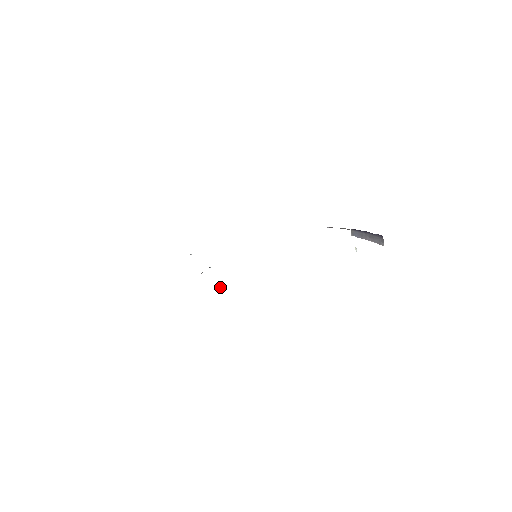
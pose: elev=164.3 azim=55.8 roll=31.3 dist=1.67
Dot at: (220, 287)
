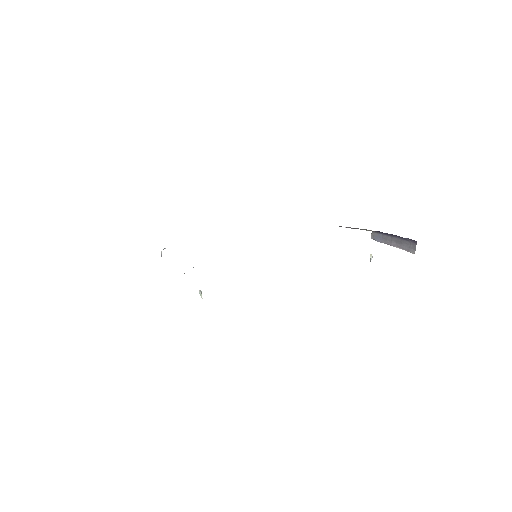
Dot at: (200, 294)
